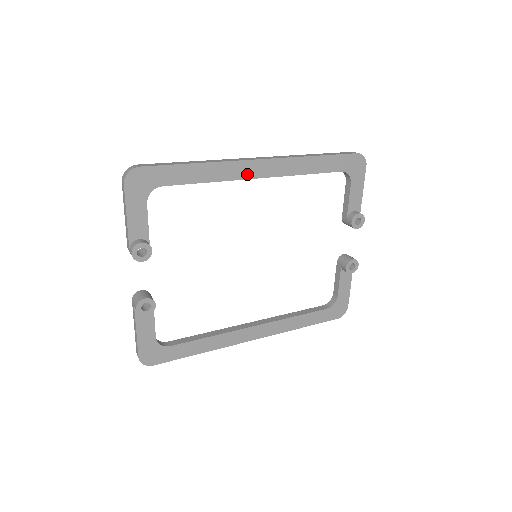
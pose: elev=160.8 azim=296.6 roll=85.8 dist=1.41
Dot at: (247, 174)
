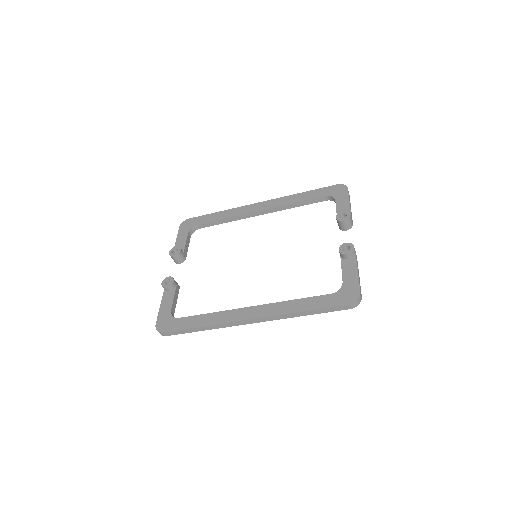
Dot at: (249, 211)
